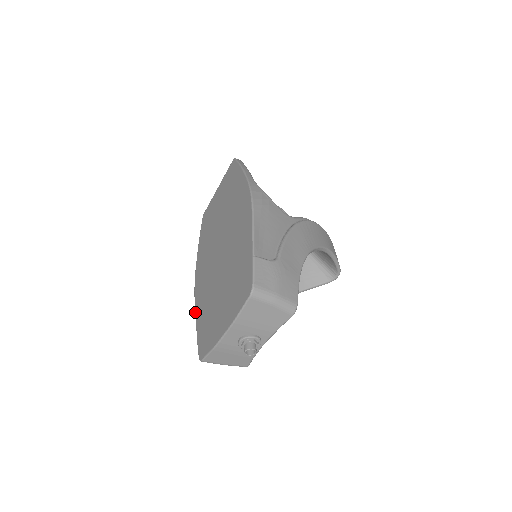
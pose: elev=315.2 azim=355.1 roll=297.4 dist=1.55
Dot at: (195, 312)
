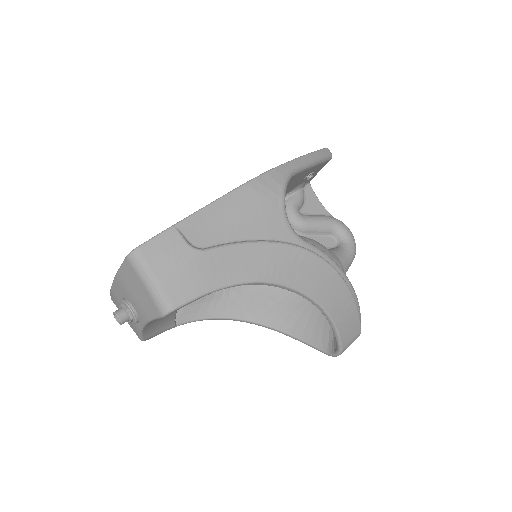
Dot at: occluded
